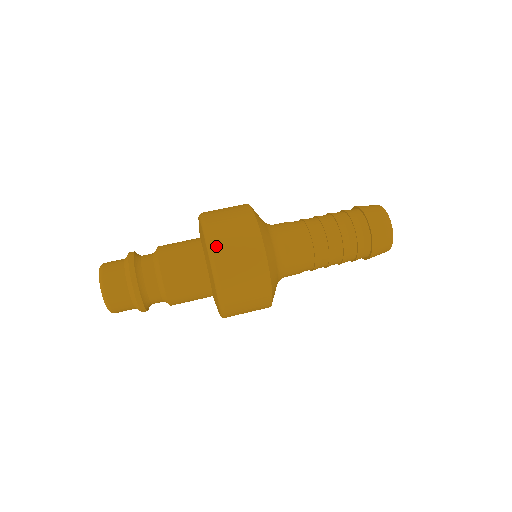
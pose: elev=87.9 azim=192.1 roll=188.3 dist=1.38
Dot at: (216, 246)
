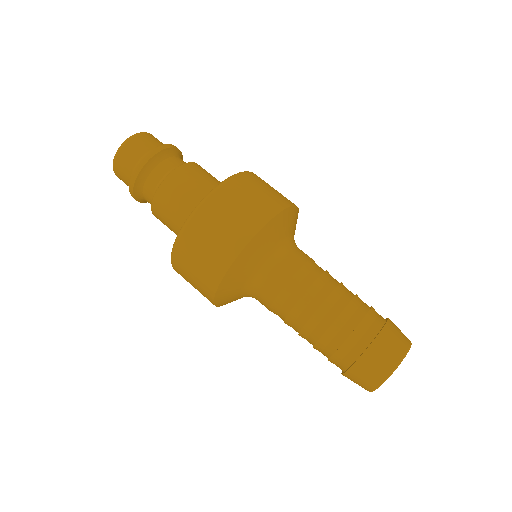
Dot at: (196, 220)
